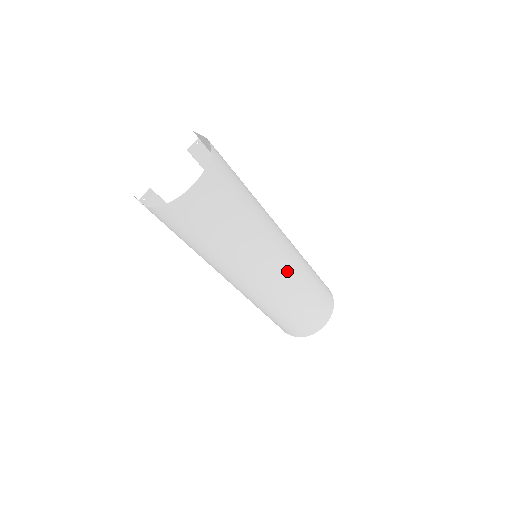
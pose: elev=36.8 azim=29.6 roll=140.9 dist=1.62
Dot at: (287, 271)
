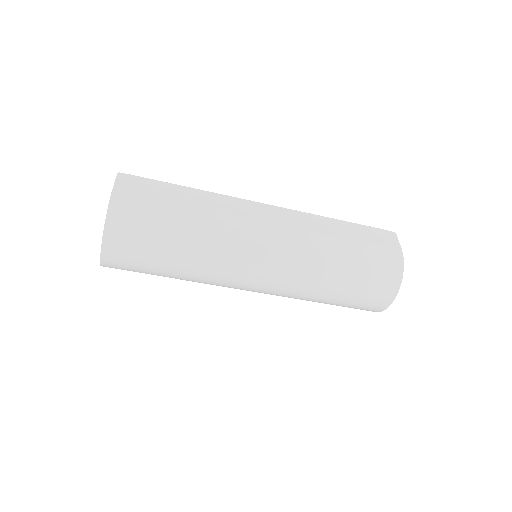
Dot at: (280, 277)
